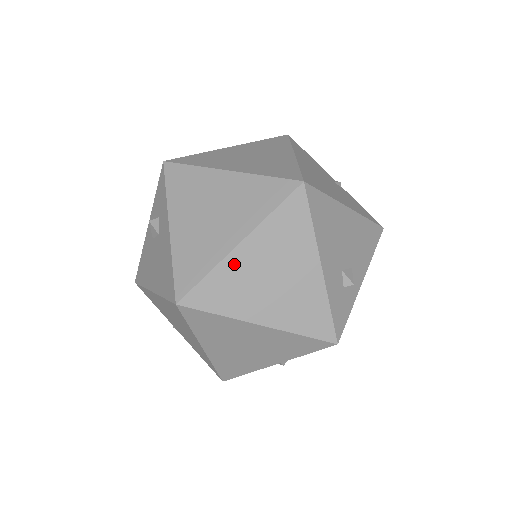
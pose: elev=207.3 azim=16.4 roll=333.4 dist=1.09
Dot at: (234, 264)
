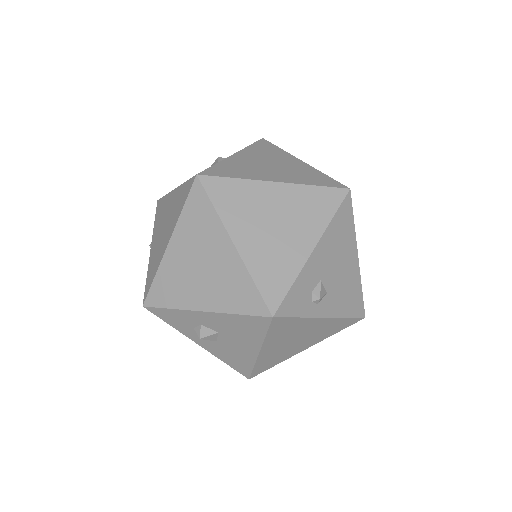
Dot at: (259, 190)
